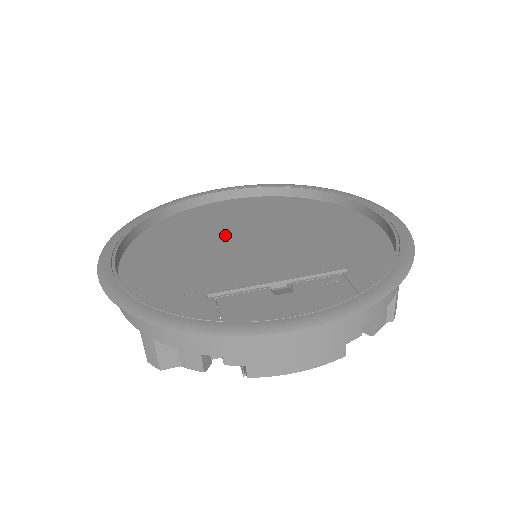
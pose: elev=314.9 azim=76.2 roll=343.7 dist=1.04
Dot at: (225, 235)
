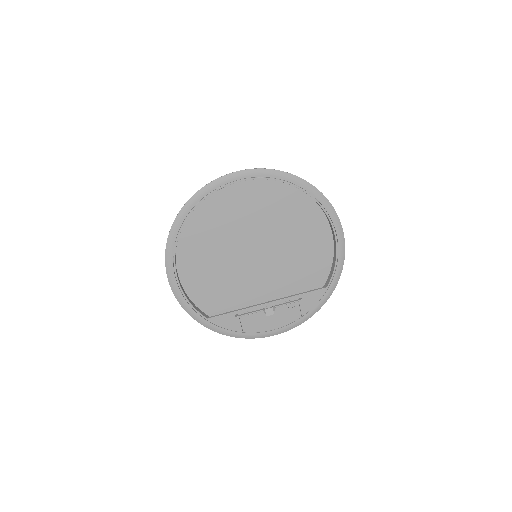
Dot at: (238, 242)
